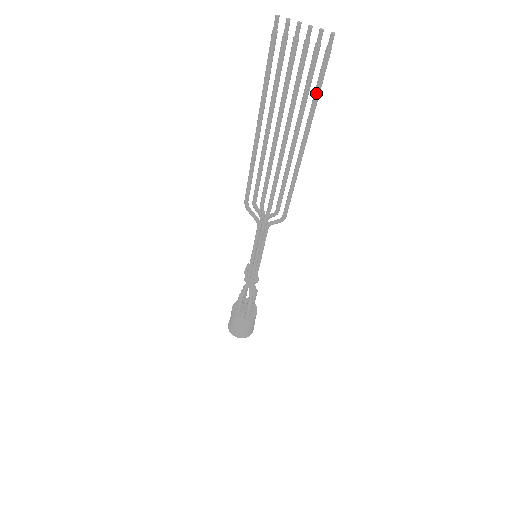
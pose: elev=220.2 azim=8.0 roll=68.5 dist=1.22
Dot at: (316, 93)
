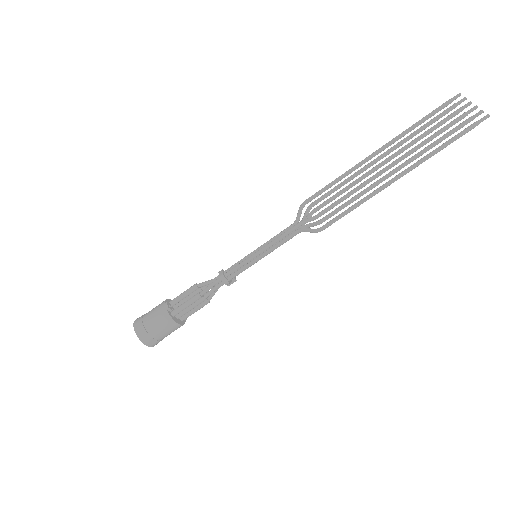
Dot at: (444, 144)
